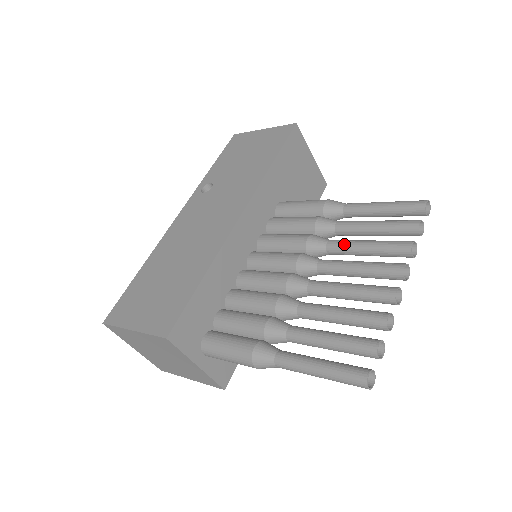
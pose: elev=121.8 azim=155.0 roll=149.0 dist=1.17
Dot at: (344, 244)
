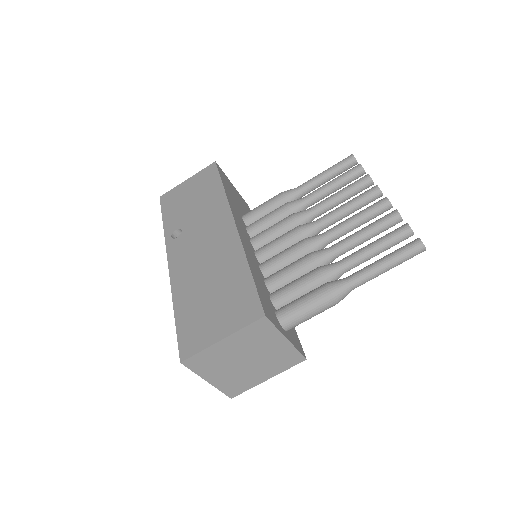
Dot at: (323, 203)
